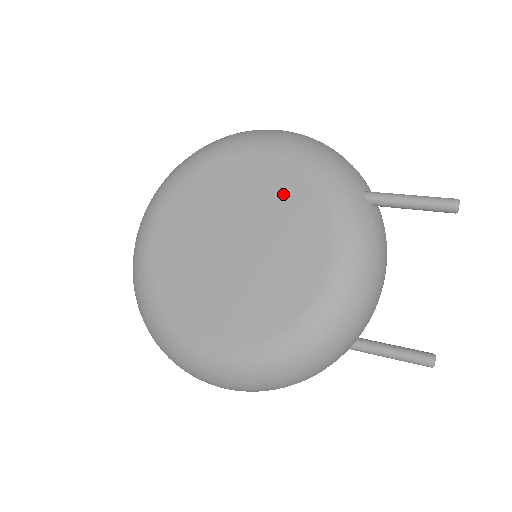
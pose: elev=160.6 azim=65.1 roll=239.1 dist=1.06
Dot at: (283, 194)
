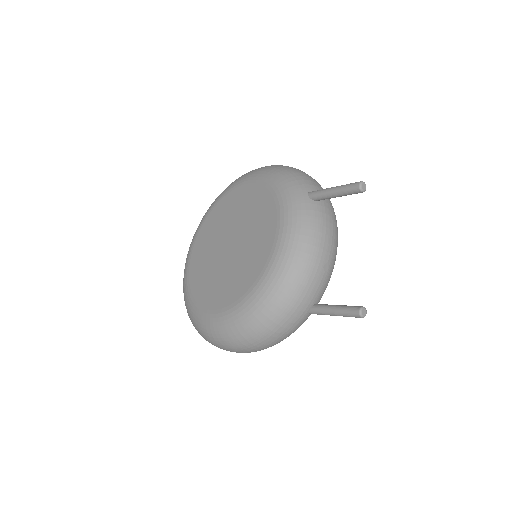
Dot at: (257, 205)
